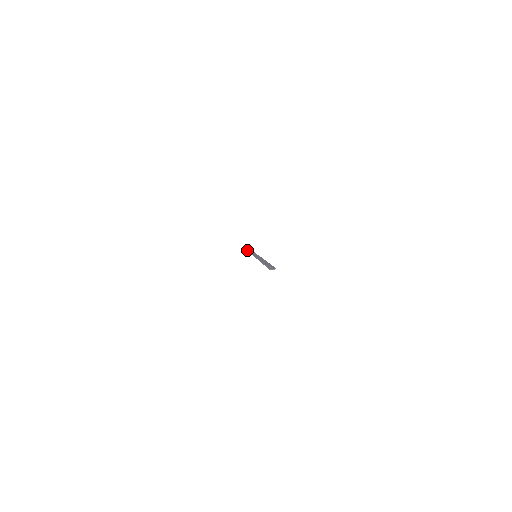
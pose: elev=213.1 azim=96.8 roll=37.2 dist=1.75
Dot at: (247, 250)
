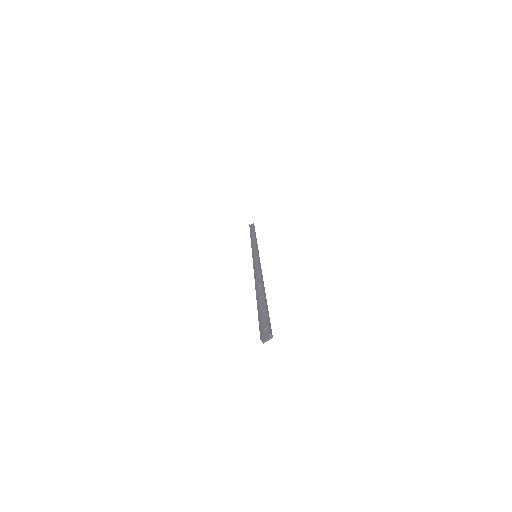
Dot at: occluded
